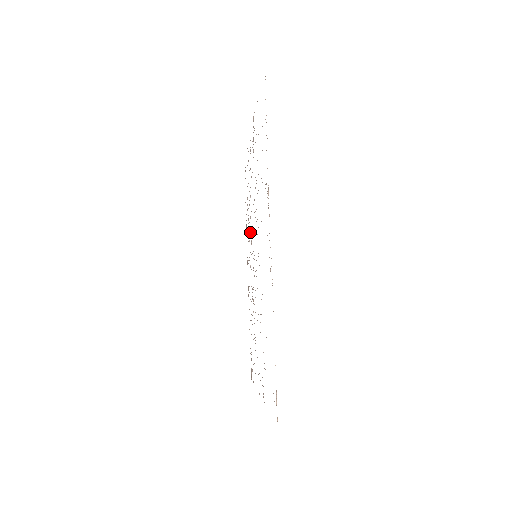
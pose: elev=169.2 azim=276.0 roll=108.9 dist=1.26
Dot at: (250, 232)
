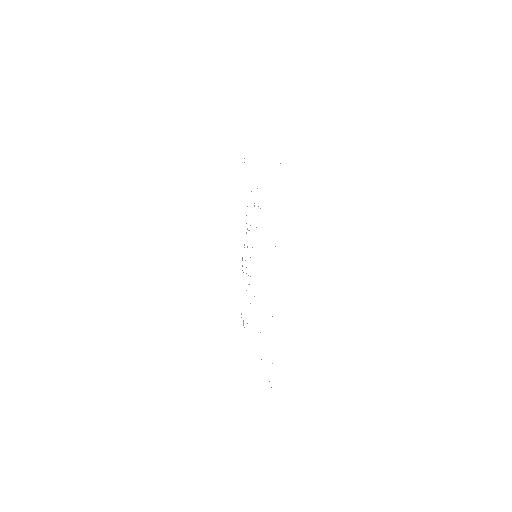
Dot at: occluded
